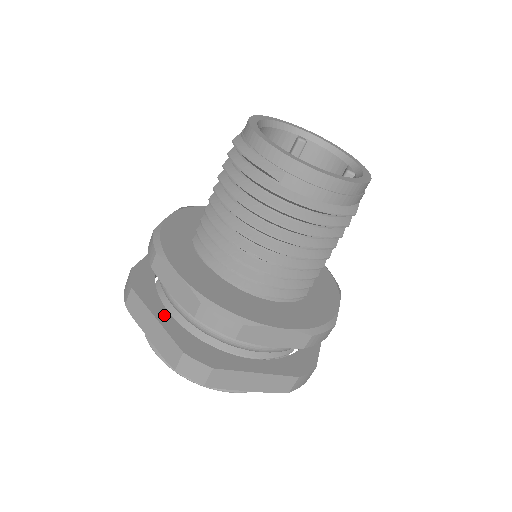
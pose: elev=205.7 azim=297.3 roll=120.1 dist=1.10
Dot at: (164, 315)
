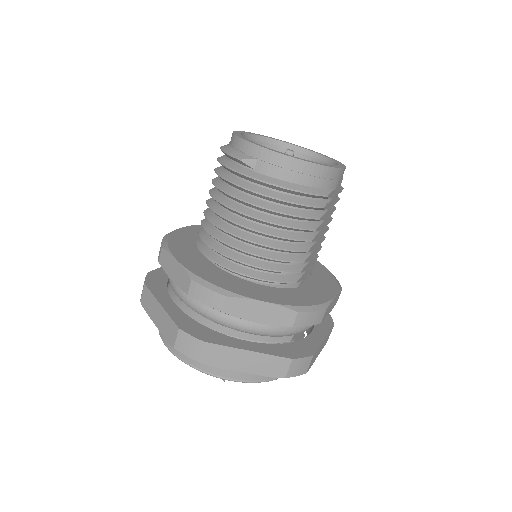
Dot at: (169, 303)
